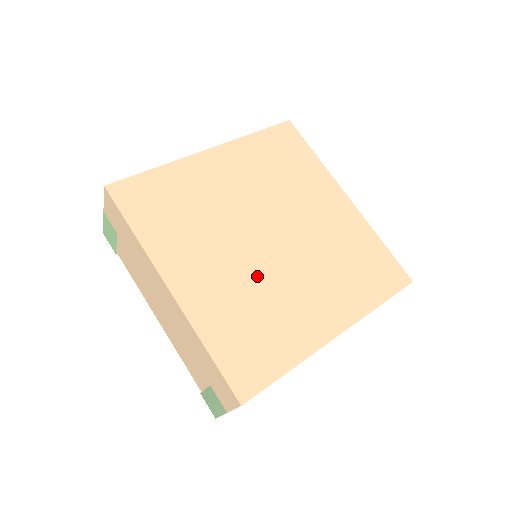
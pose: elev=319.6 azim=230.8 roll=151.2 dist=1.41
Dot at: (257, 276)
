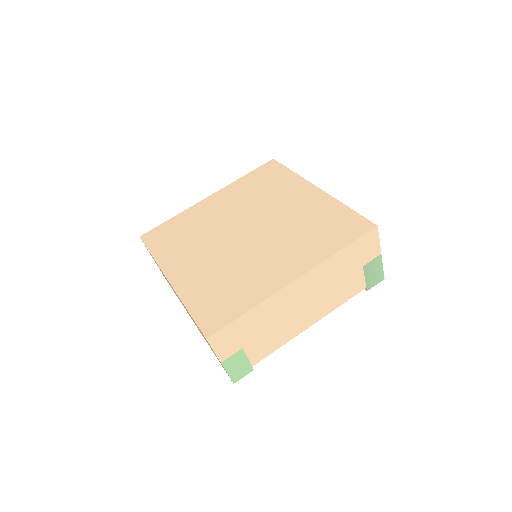
Dot at: (232, 257)
